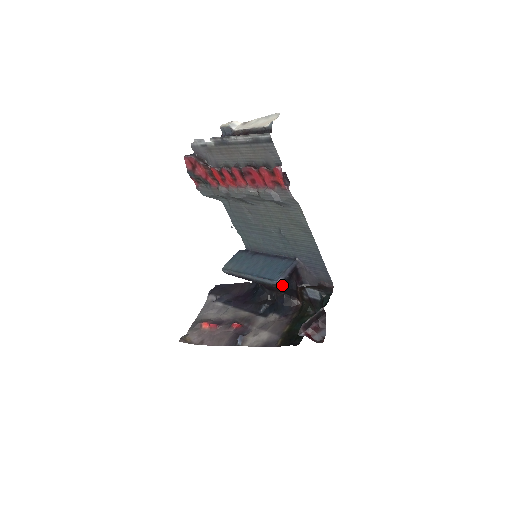
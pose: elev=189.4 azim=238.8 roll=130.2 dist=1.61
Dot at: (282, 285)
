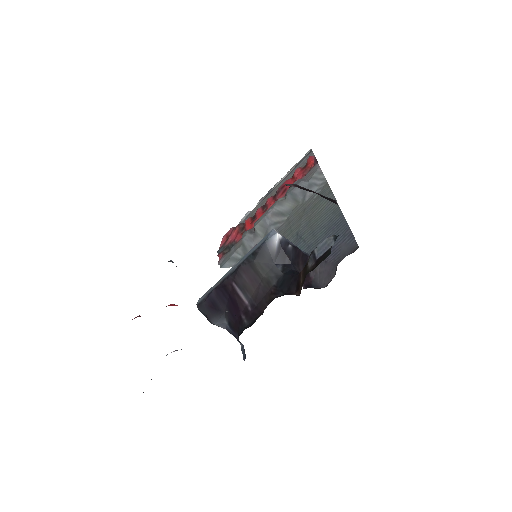
Dot at: (279, 268)
